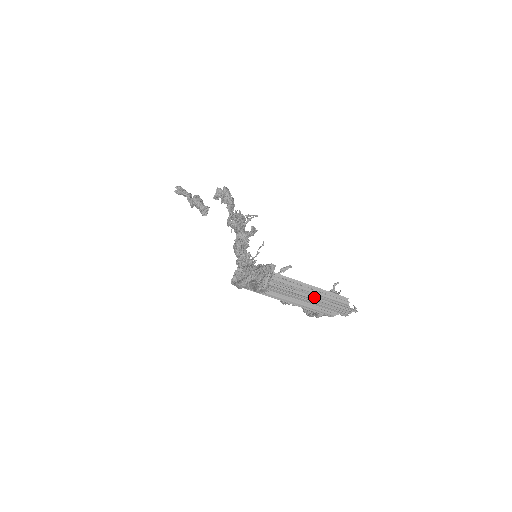
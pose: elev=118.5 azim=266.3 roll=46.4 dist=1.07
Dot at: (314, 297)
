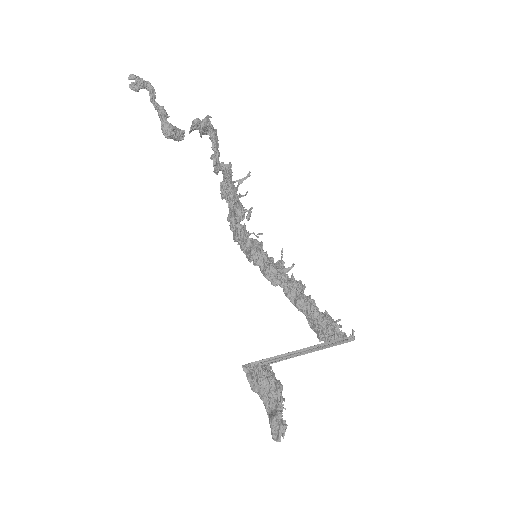
Dot at: occluded
